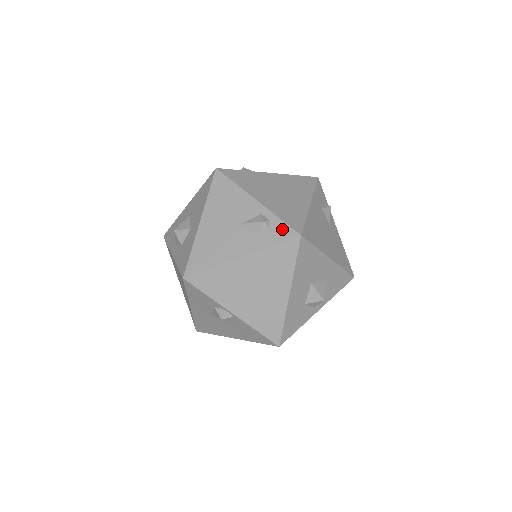
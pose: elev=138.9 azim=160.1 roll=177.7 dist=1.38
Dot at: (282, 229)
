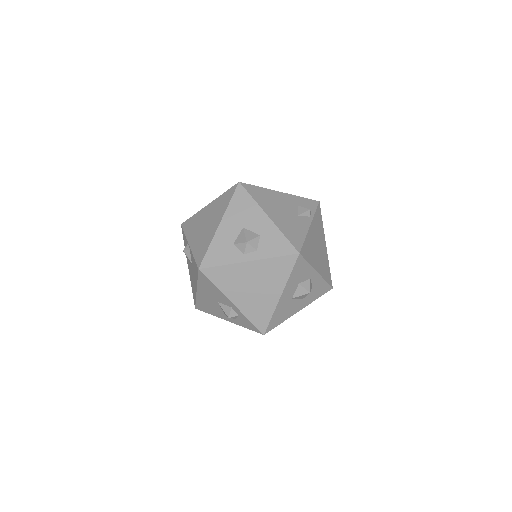
Dot at: occluded
